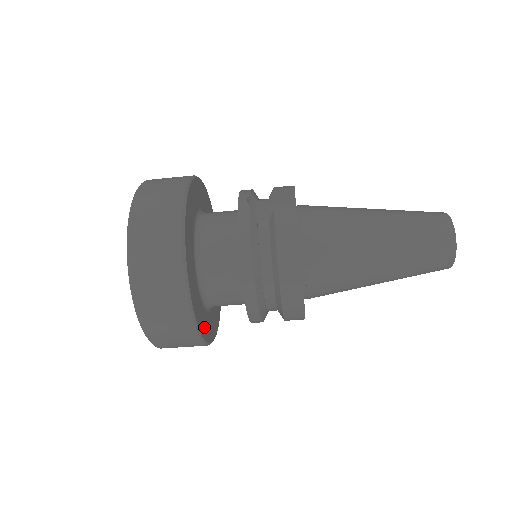
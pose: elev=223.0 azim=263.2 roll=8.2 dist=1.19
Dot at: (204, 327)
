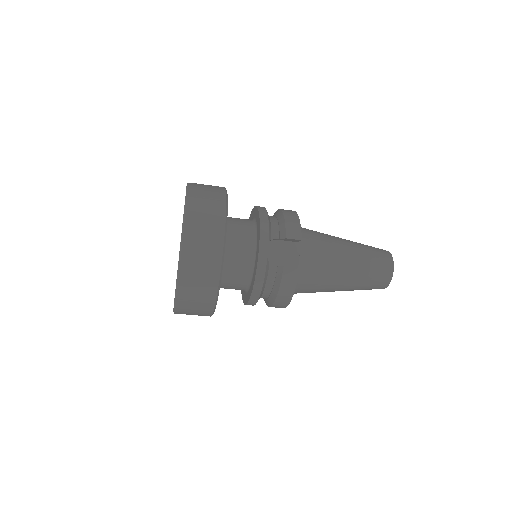
Dot at: occluded
